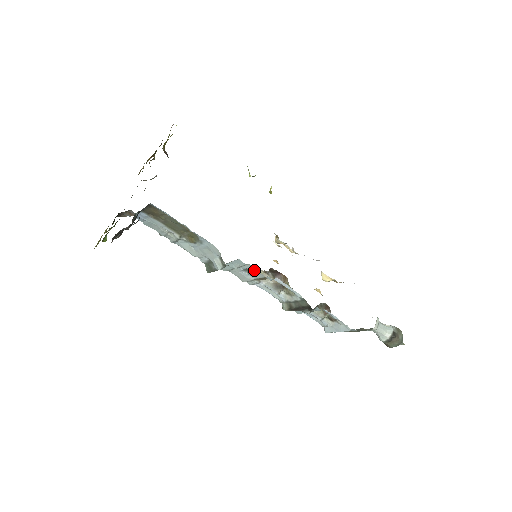
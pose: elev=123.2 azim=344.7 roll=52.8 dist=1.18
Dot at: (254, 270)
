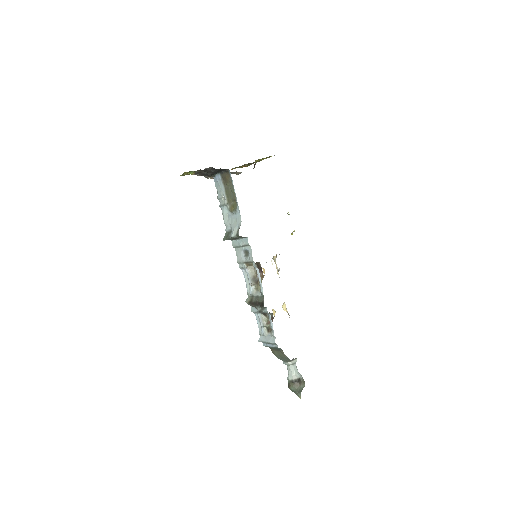
Dot at: (250, 253)
